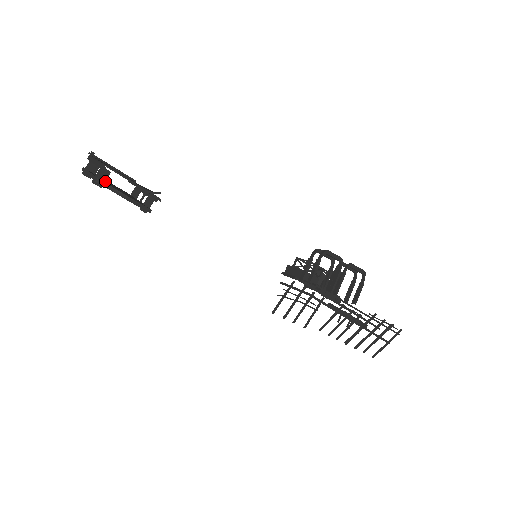
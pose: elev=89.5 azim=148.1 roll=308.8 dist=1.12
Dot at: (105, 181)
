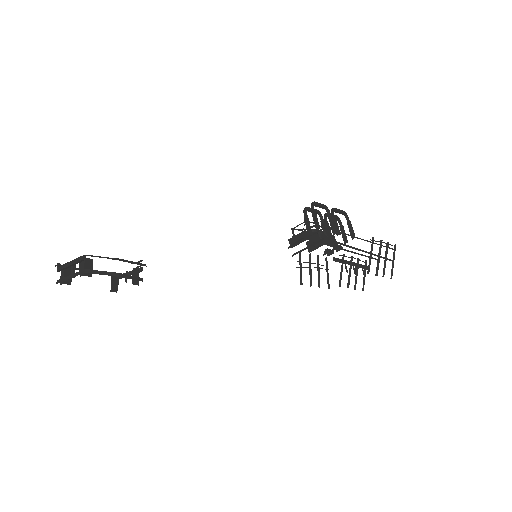
Dot at: occluded
